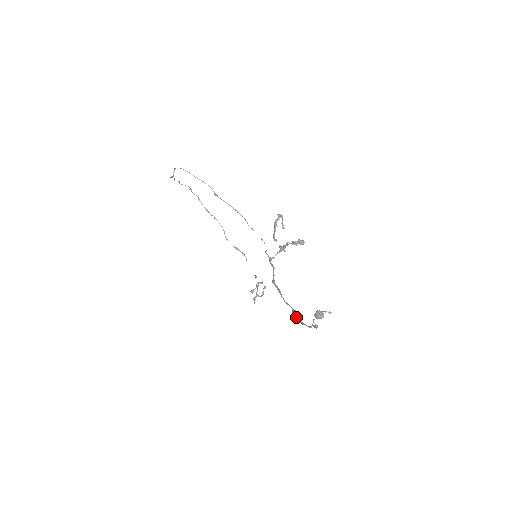
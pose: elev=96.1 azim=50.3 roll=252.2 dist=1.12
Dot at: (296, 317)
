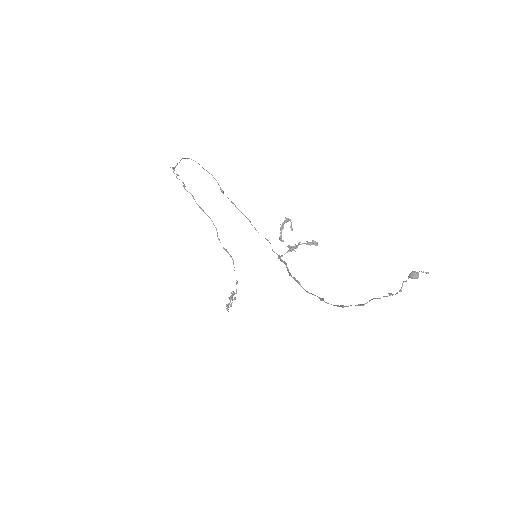
Dot at: occluded
